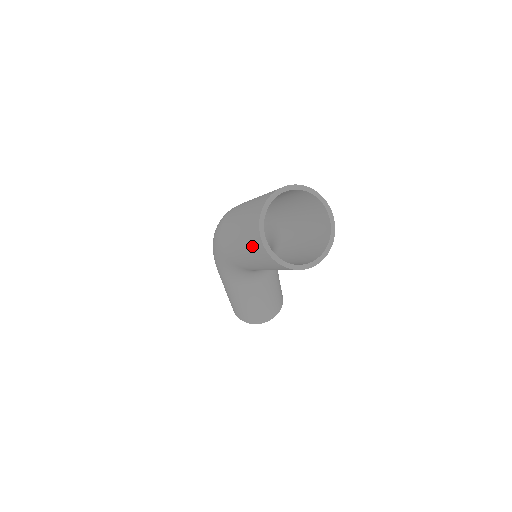
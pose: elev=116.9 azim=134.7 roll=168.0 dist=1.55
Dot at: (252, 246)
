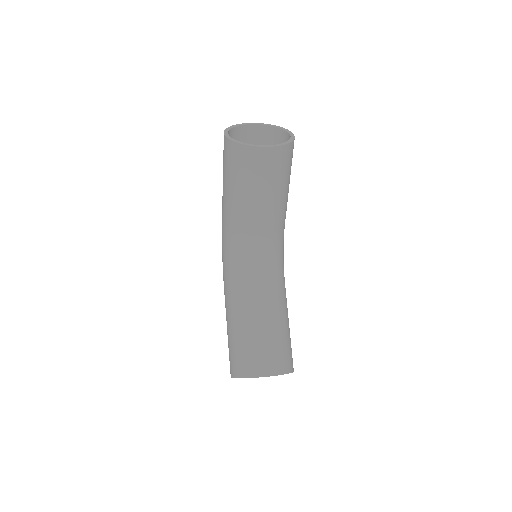
Dot at: occluded
